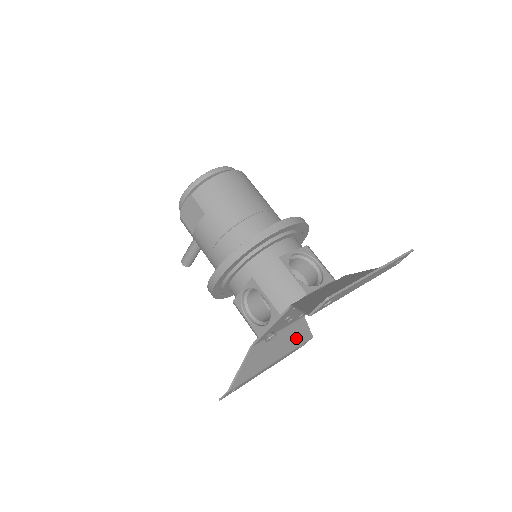
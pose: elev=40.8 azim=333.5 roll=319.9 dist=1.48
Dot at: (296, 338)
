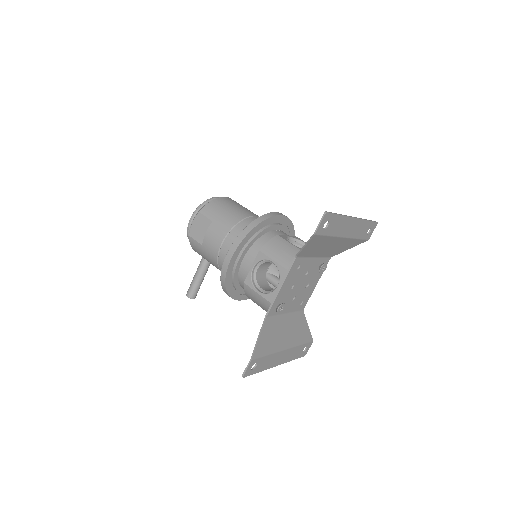
Dot at: (300, 332)
